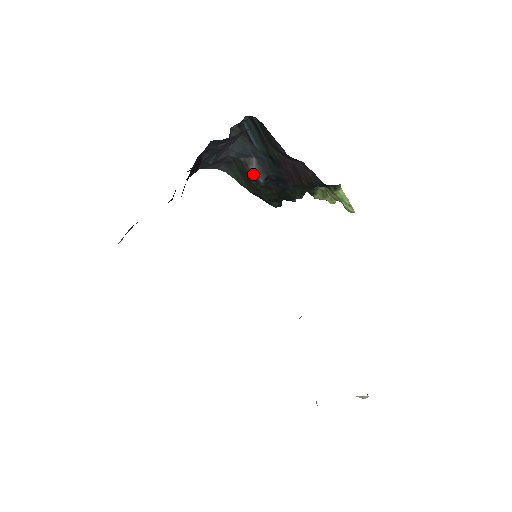
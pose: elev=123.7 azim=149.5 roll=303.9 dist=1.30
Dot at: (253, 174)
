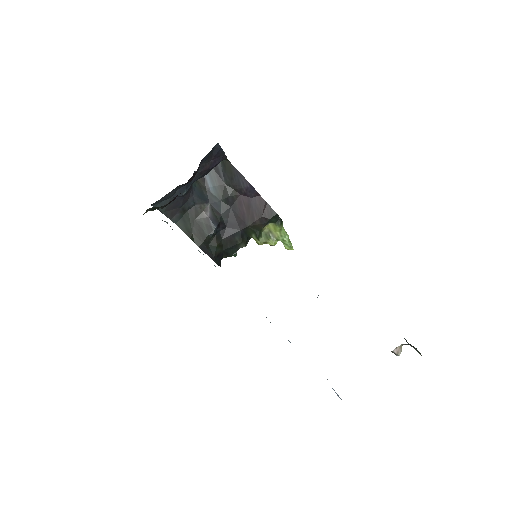
Dot at: (207, 220)
